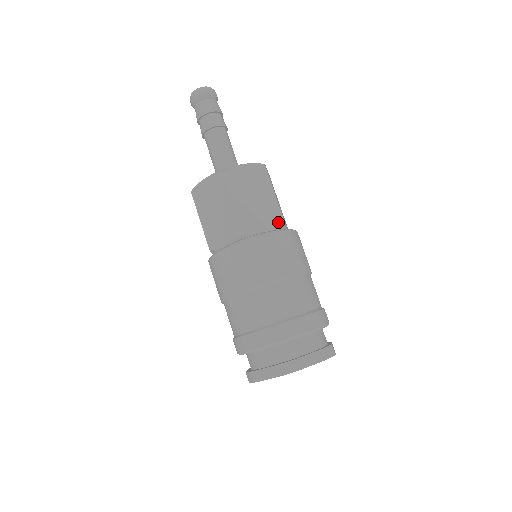
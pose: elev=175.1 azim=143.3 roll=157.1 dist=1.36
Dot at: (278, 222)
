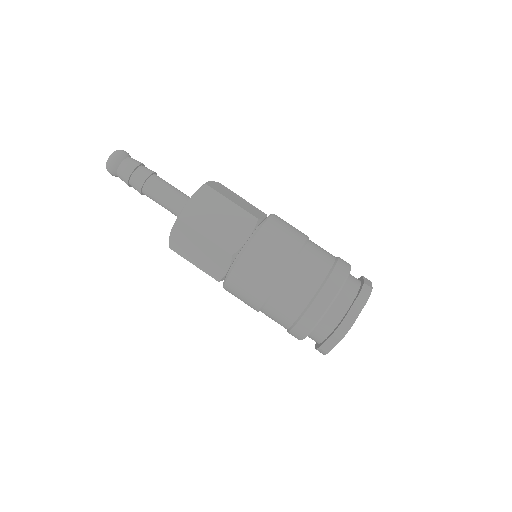
Dot at: (263, 213)
